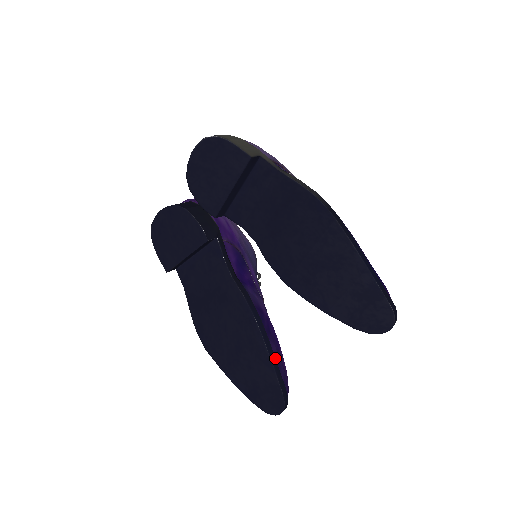
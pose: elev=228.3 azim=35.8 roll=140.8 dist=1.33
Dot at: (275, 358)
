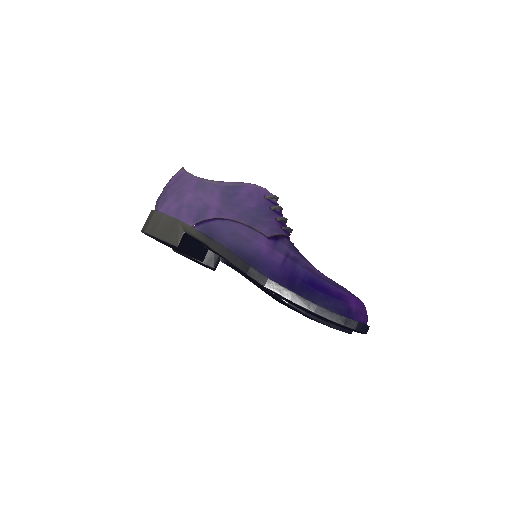
Dot at: occluded
